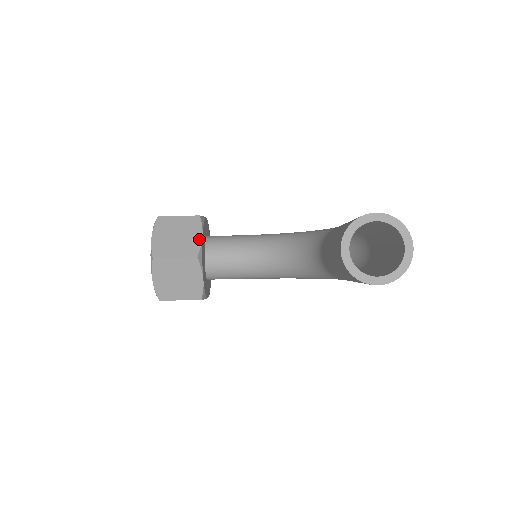
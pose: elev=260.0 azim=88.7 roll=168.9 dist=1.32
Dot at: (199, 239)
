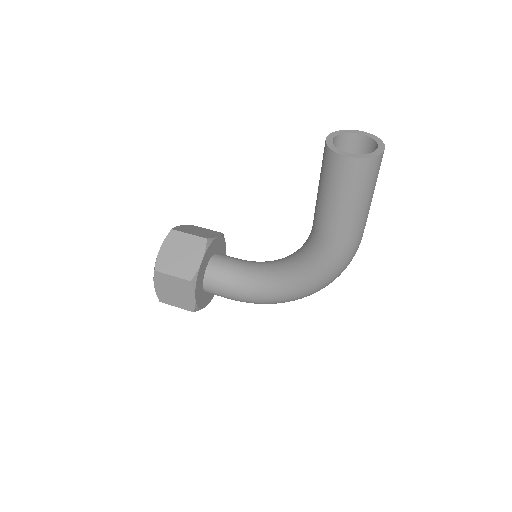
Dot at: (215, 236)
